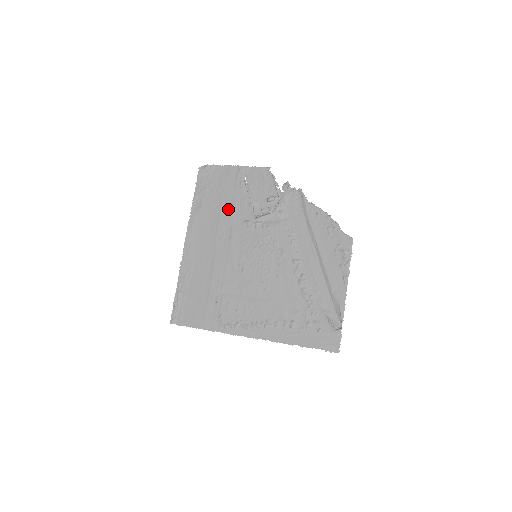
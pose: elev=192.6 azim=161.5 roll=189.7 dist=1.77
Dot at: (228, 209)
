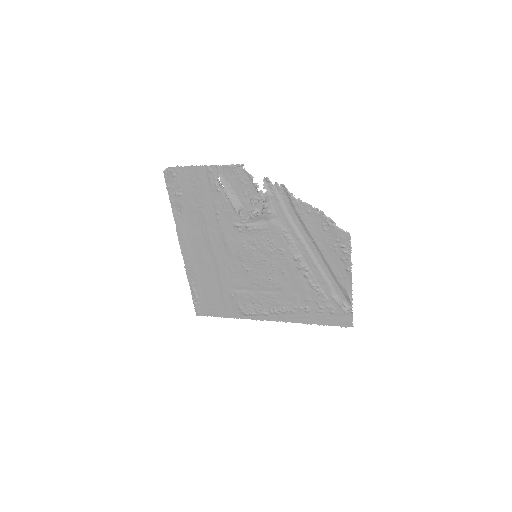
Dot at: (212, 214)
